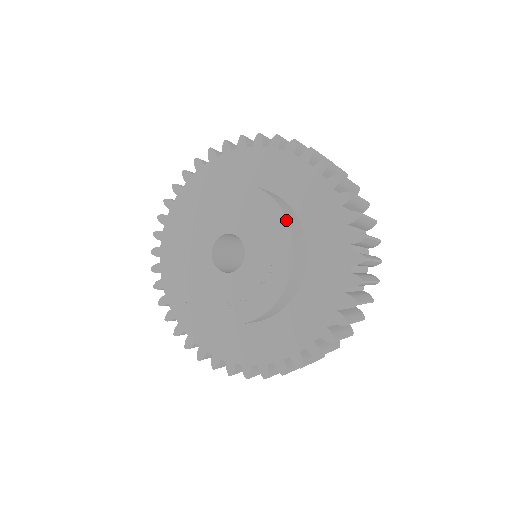
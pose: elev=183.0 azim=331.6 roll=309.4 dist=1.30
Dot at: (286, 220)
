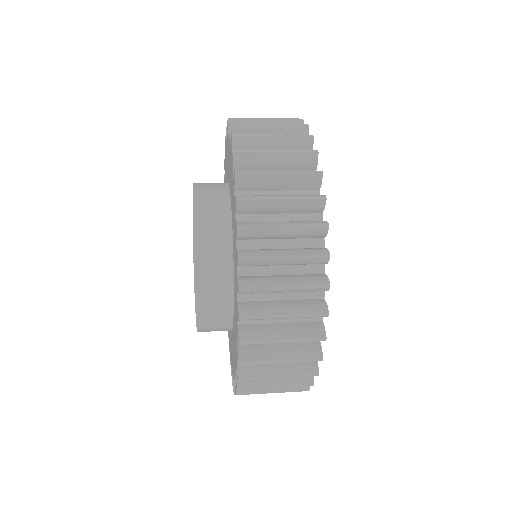
Dot at: (194, 273)
